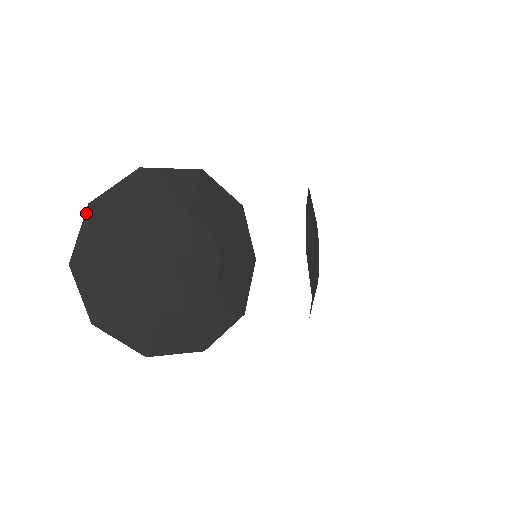
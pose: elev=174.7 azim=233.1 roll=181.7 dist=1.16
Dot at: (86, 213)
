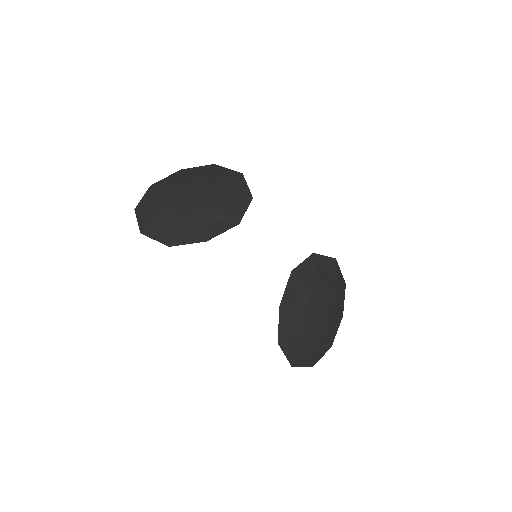
Dot at: (176, 172)
